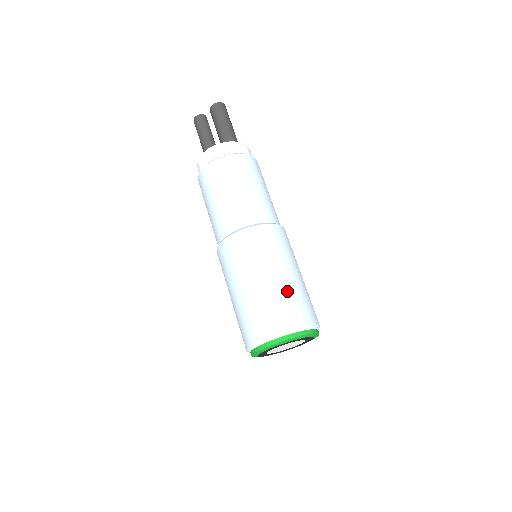
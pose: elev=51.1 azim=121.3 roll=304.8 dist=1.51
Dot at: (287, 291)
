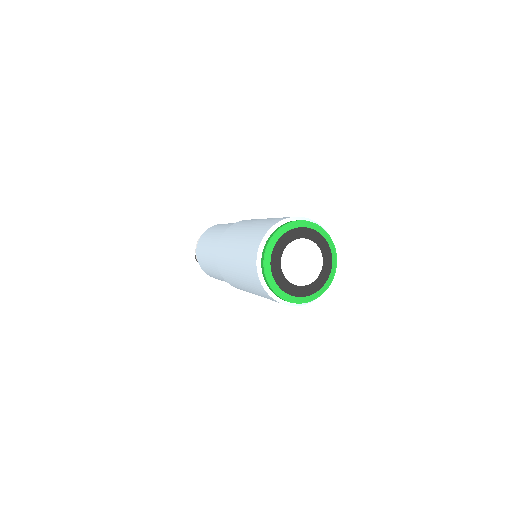
Dot at: (268, 219)
